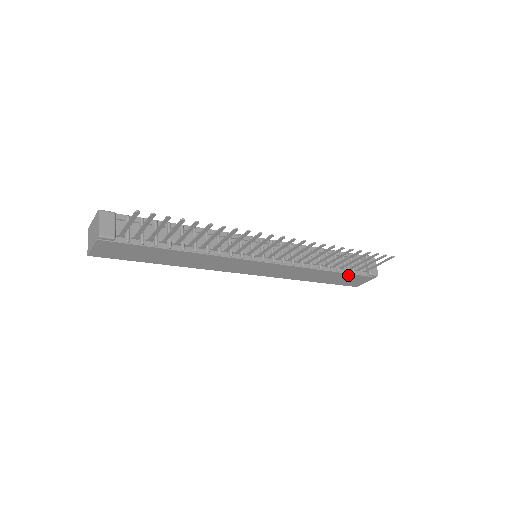
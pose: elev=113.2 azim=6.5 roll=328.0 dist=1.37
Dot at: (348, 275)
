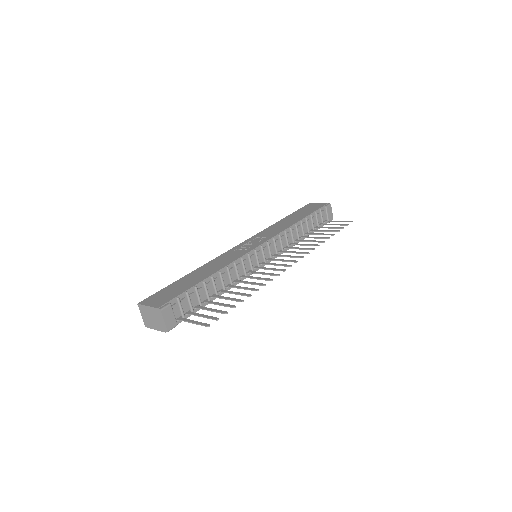
Dot at: occluded
